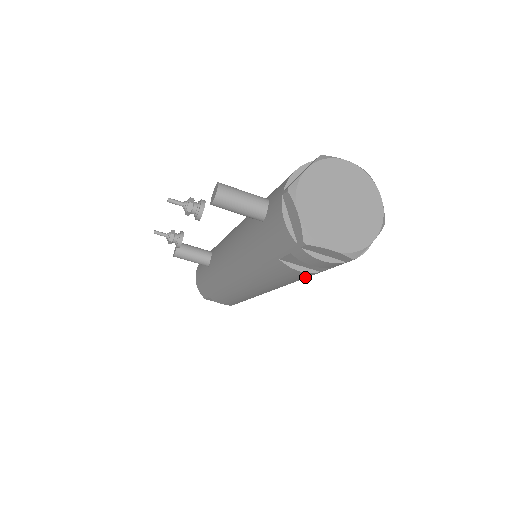
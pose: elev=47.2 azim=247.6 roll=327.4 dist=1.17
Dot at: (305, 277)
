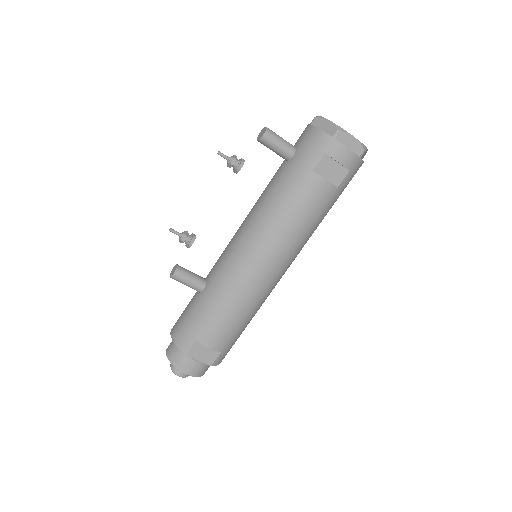
Dot at: (323, 206)
